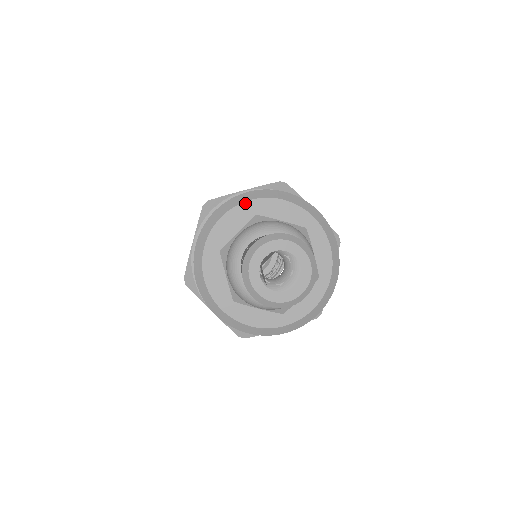
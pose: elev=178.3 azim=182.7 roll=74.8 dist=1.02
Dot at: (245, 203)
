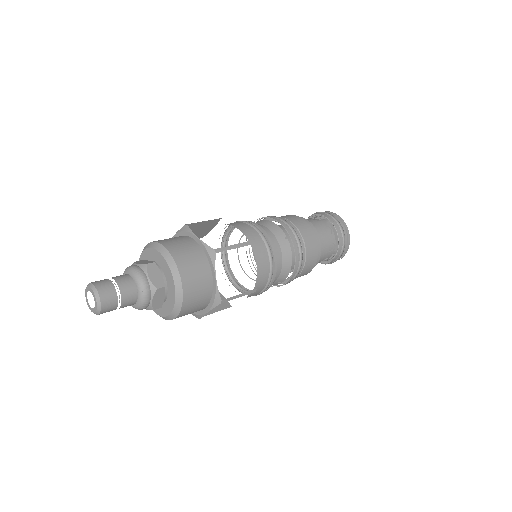
Dot at: (142, 254)
